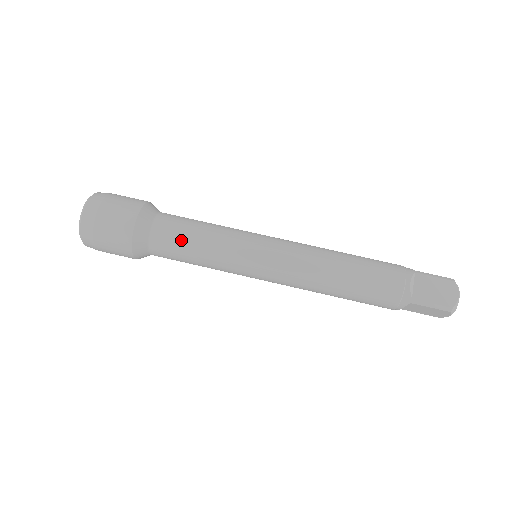
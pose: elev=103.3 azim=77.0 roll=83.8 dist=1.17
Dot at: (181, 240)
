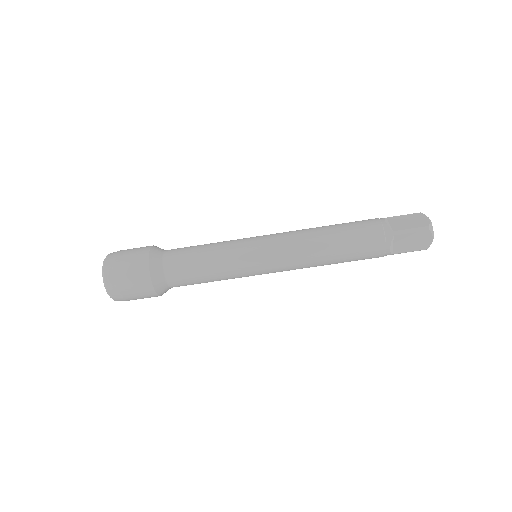
Dot at: (195, 282)
